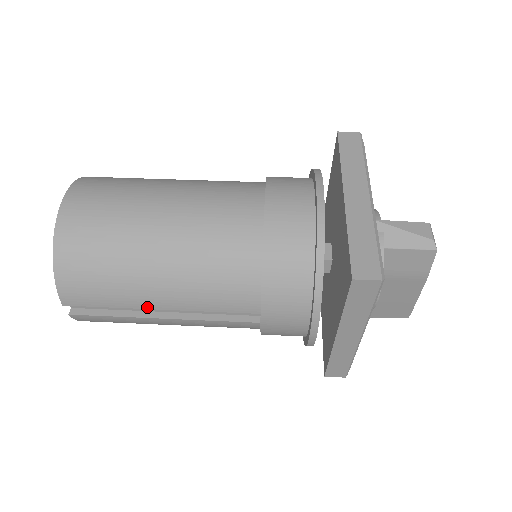
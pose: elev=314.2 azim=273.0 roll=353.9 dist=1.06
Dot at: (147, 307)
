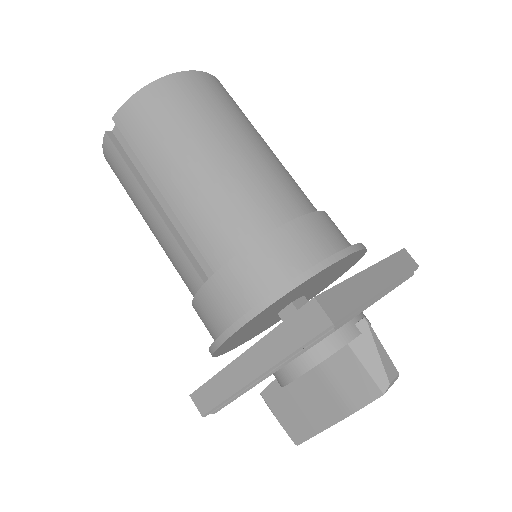
Dot at: (156, 180)
